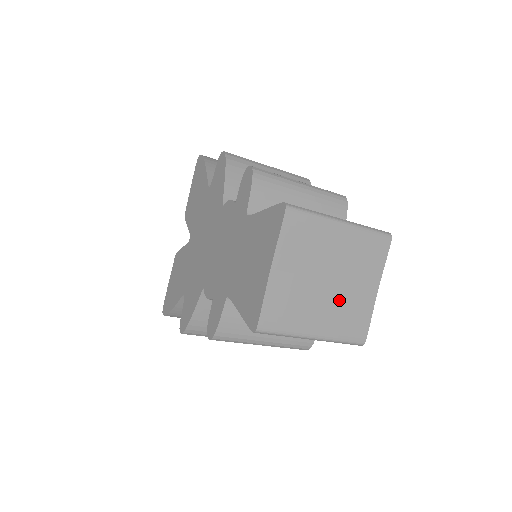
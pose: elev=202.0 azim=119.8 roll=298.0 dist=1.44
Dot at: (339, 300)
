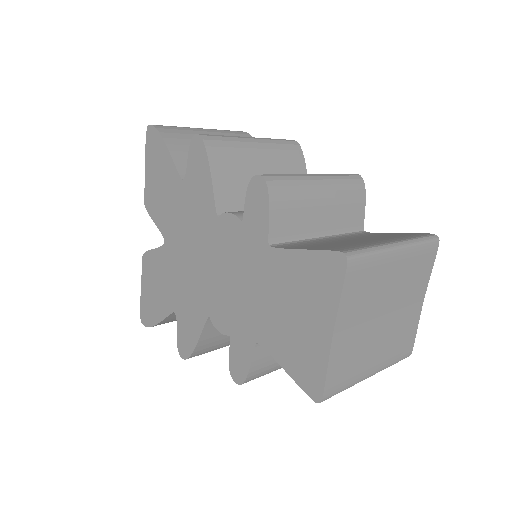
Dot at: (392, 328)
